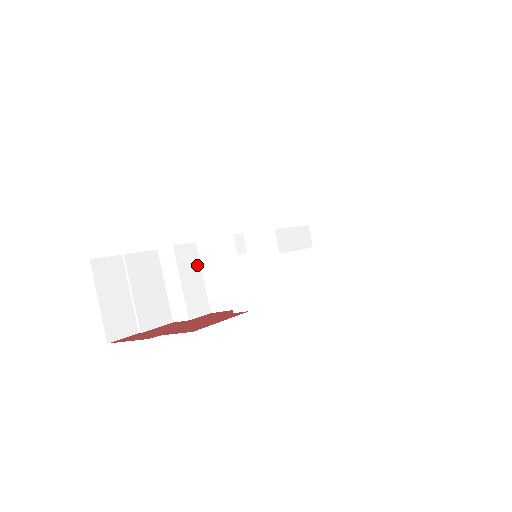
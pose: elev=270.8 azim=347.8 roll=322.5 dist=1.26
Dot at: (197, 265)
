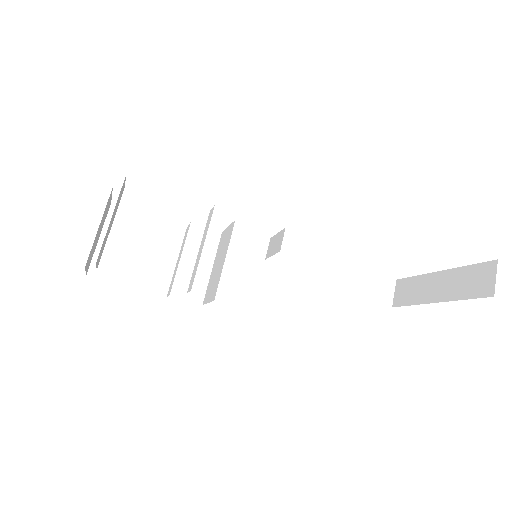
Dot at: (211, 253)
